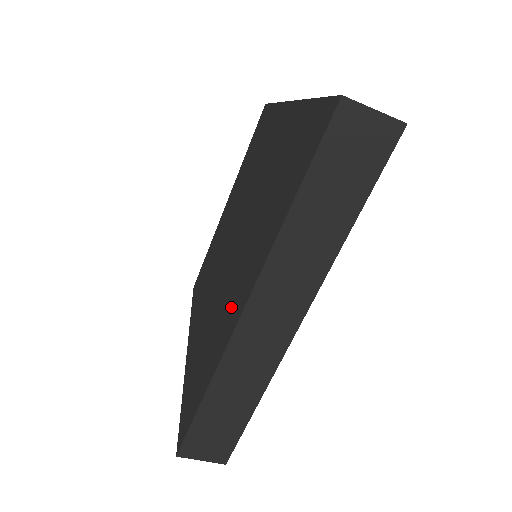
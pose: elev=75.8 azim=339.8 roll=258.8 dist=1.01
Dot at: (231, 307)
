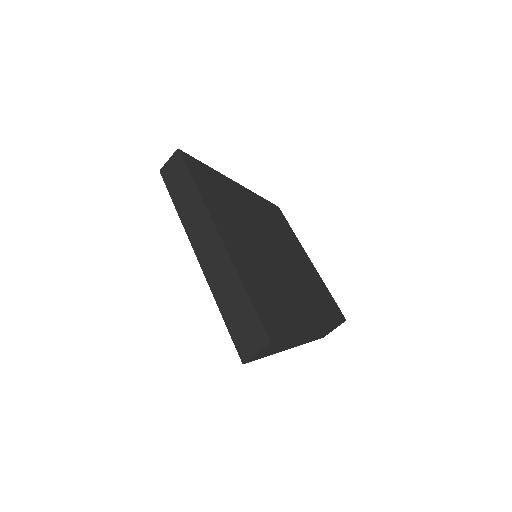
Dot at: occluded
